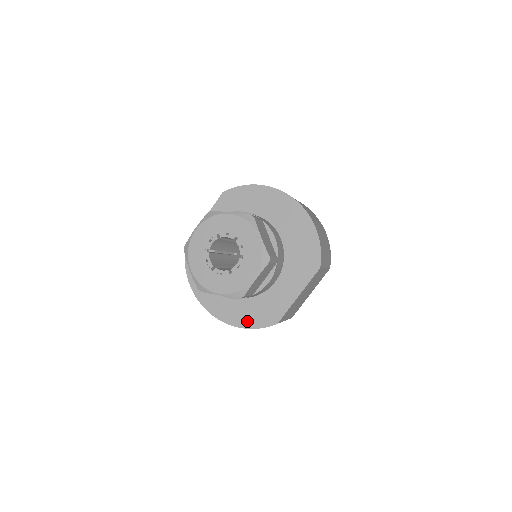
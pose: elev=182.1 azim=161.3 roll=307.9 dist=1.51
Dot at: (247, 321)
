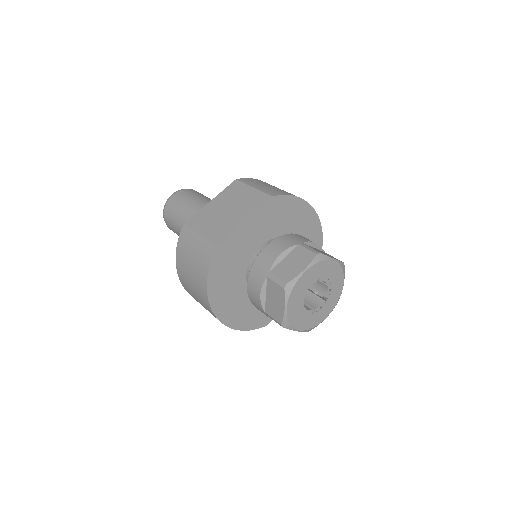
Dot at: (246, 324)
